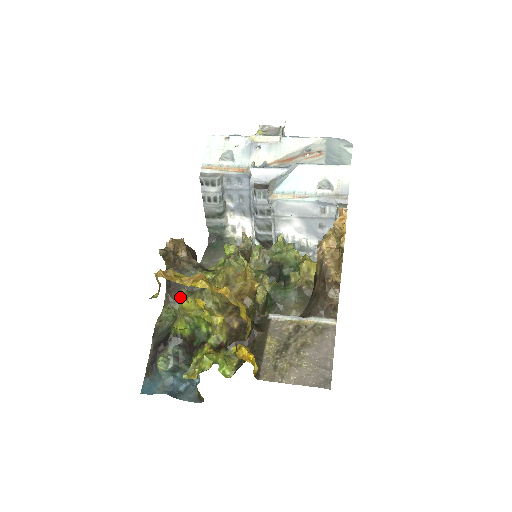
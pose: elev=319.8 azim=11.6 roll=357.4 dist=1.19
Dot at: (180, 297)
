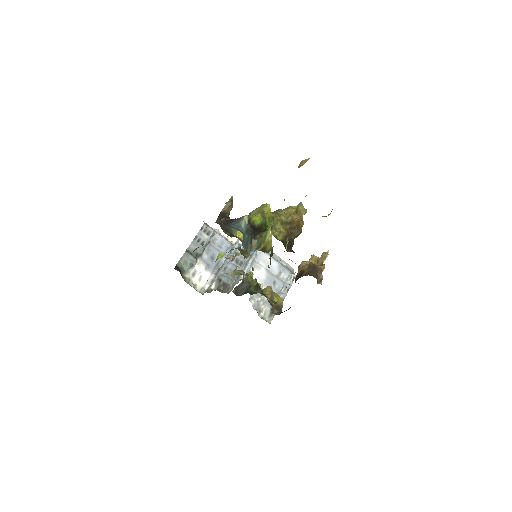
Dot at: (258, 208)
